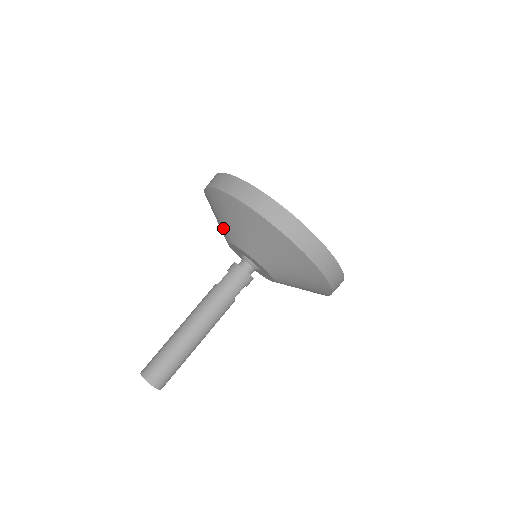
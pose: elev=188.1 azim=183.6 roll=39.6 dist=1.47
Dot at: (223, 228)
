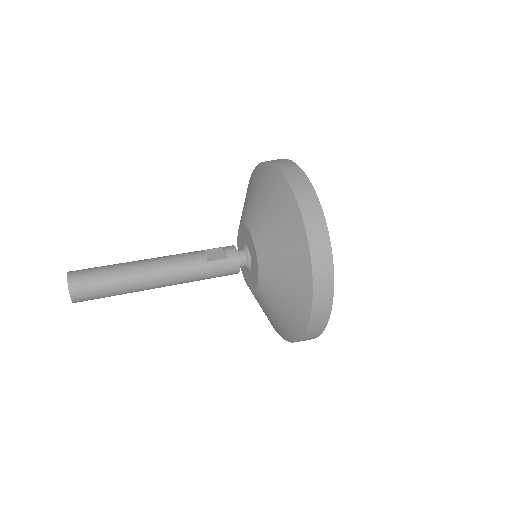
Dot at: (264, 232)
